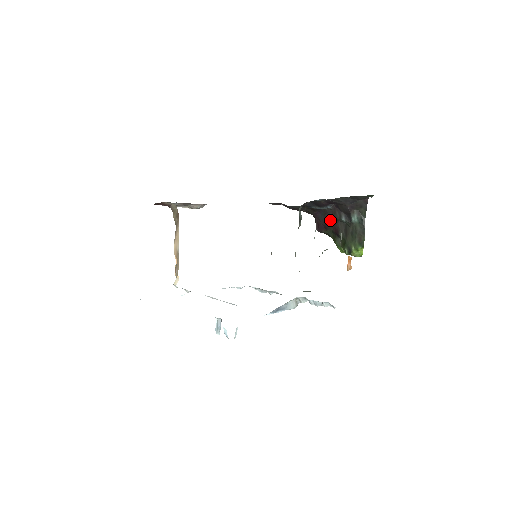
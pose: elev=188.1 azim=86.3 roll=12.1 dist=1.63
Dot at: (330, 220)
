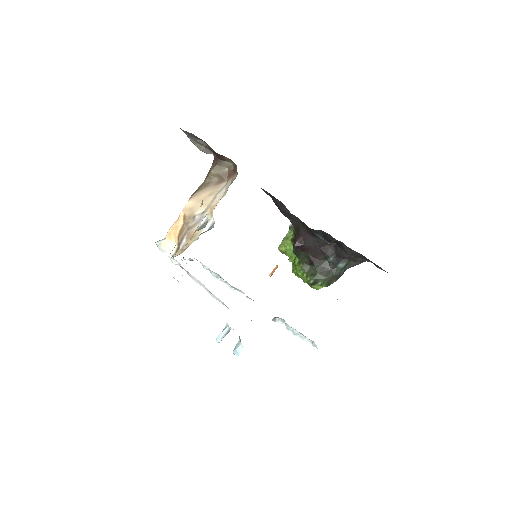
Dot at: (317, 249)
